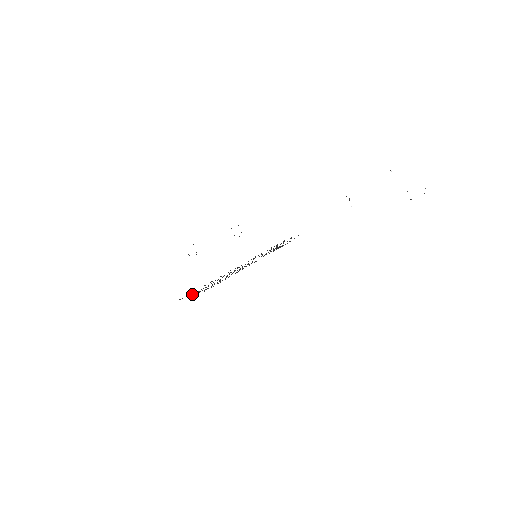
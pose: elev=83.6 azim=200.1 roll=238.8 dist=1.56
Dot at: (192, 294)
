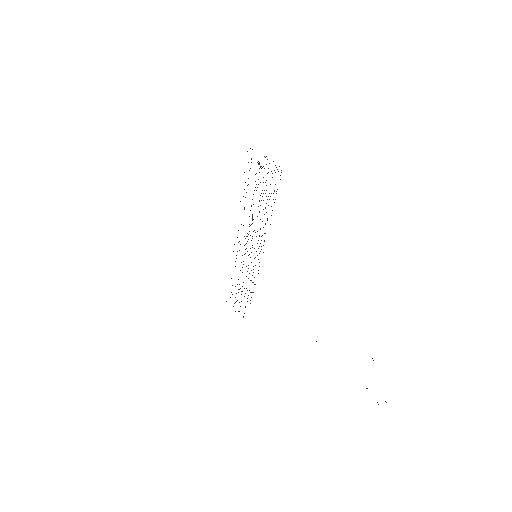
Dot at: occluded
